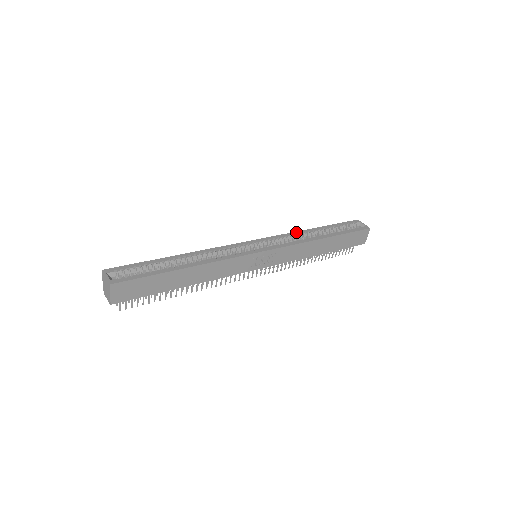
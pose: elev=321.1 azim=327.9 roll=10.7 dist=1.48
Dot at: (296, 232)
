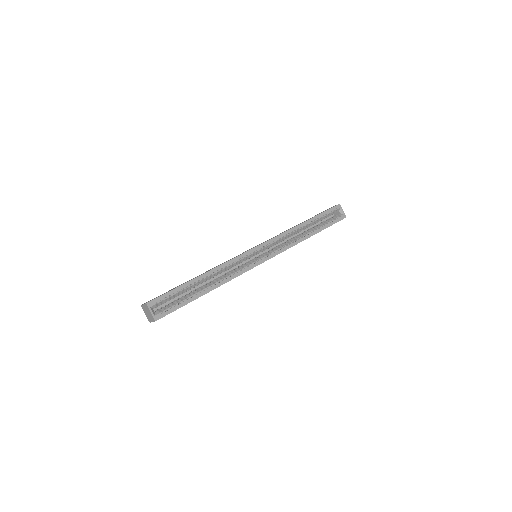
Dot at: (291, 230)
